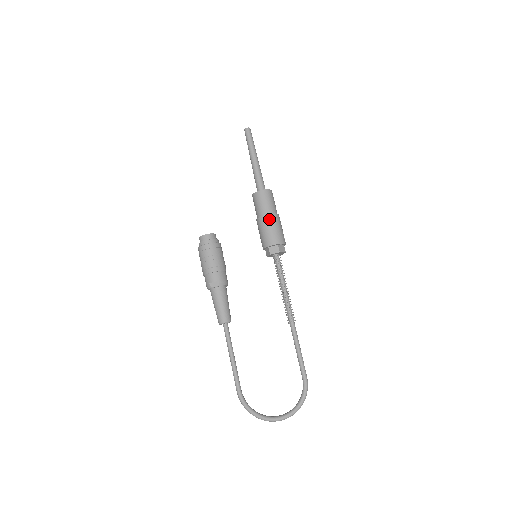
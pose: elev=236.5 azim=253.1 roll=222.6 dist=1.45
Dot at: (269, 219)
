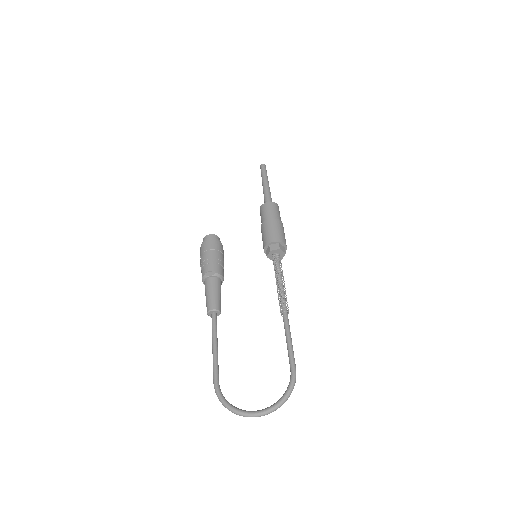
Dot at: (273, 222)
